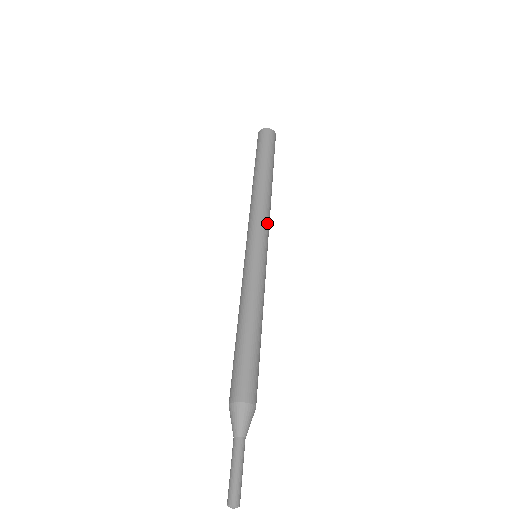
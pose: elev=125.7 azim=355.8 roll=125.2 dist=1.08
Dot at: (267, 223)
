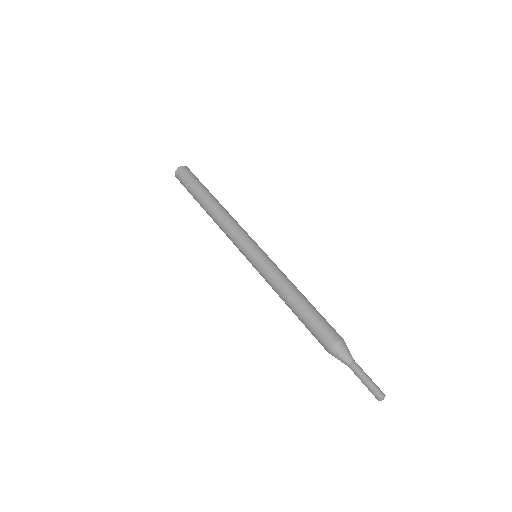
Dot at: (245, 231)
